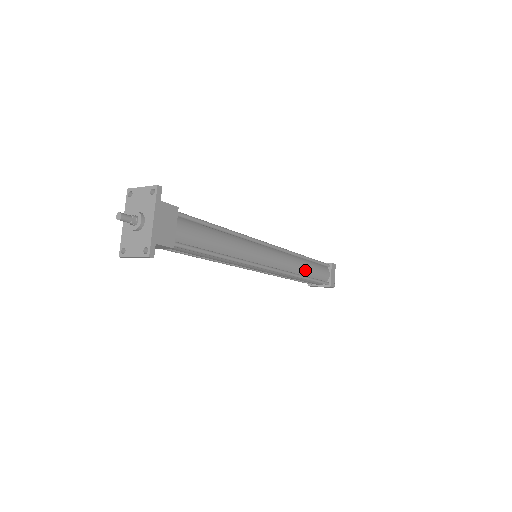
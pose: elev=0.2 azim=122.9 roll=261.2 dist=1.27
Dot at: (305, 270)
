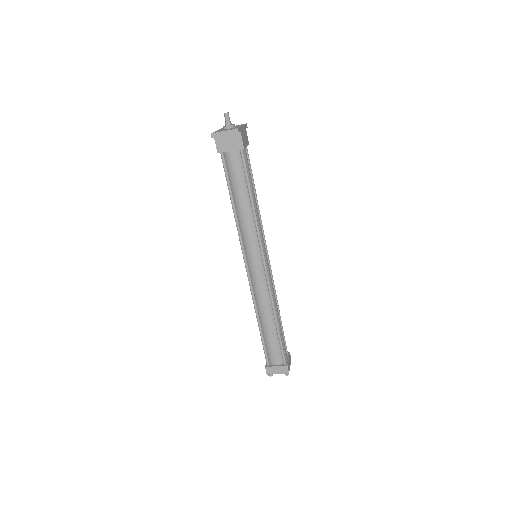
Dot at: (278, 316)
